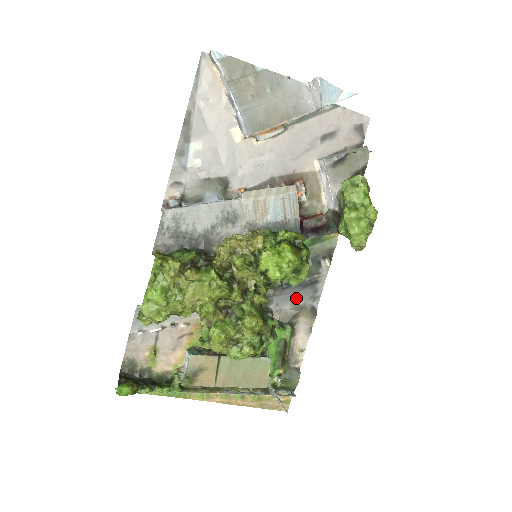
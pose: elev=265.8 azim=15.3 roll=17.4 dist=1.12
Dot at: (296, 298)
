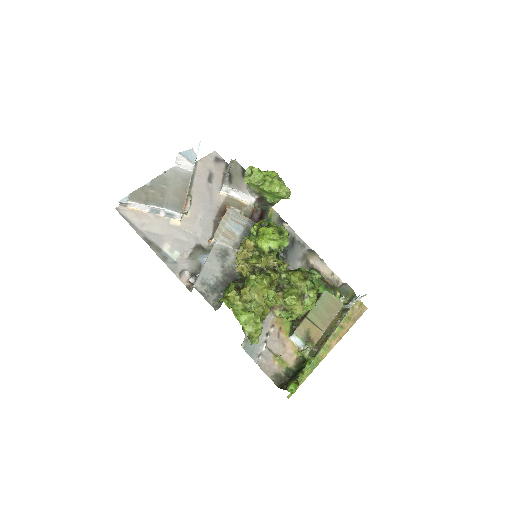
Dot at: (296, 256)
